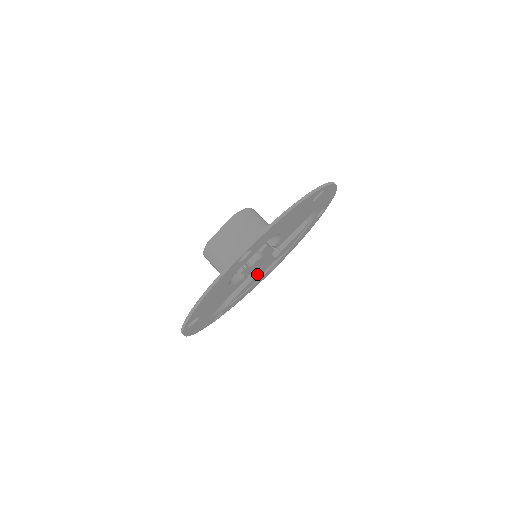
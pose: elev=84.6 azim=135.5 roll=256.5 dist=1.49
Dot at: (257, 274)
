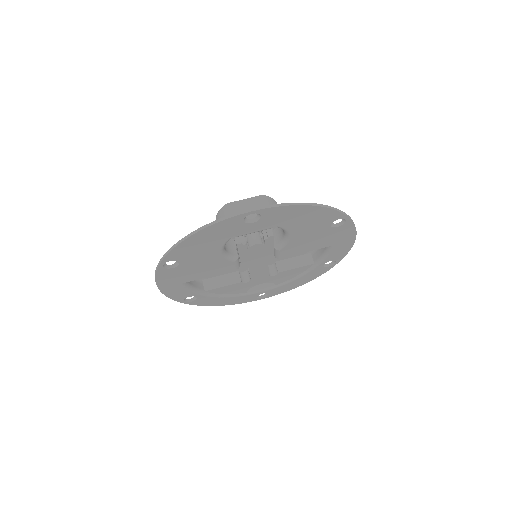
Dot at: (246, 281)
